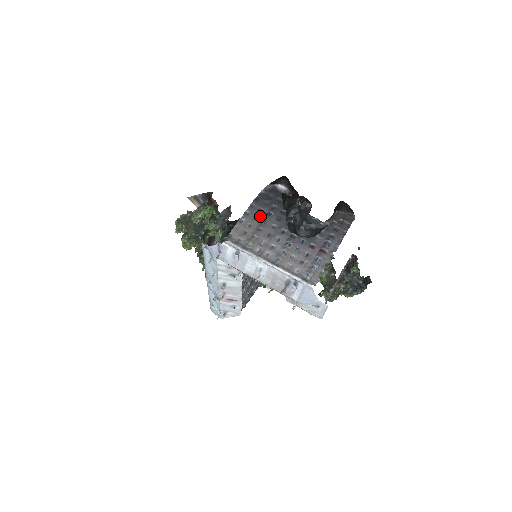
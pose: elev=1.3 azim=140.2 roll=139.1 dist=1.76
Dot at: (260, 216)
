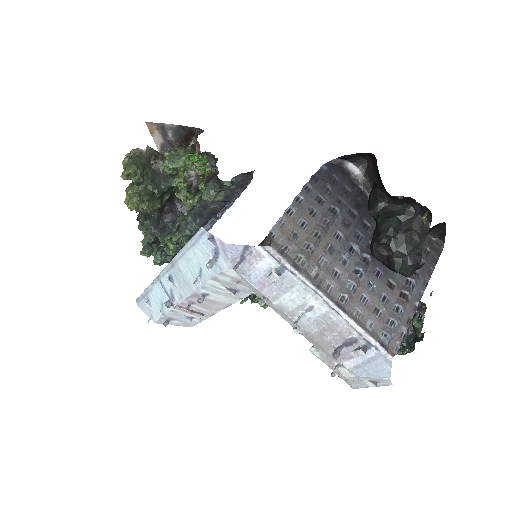
Dot at: (319, 211)
